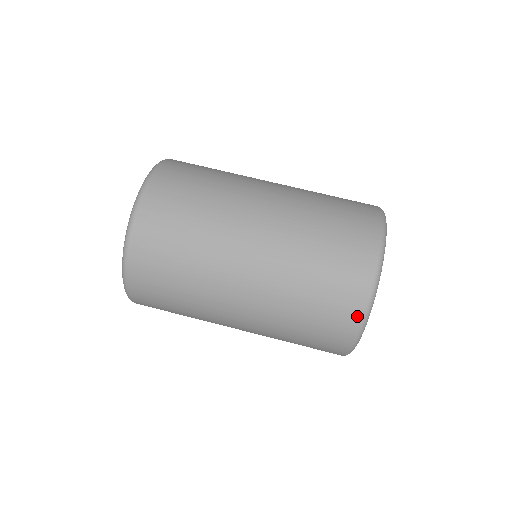
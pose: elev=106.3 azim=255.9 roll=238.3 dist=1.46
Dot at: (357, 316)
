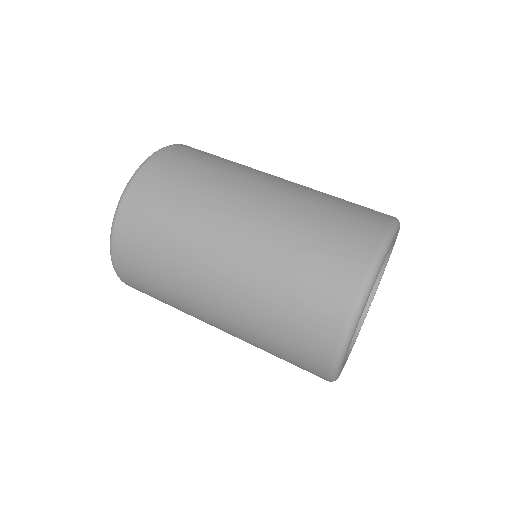
Dot at: (351, 295)
